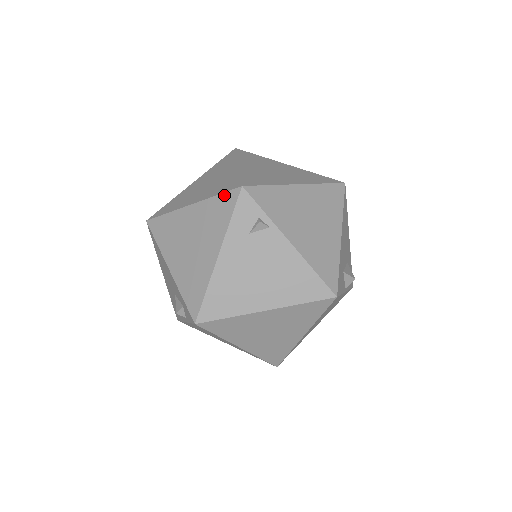
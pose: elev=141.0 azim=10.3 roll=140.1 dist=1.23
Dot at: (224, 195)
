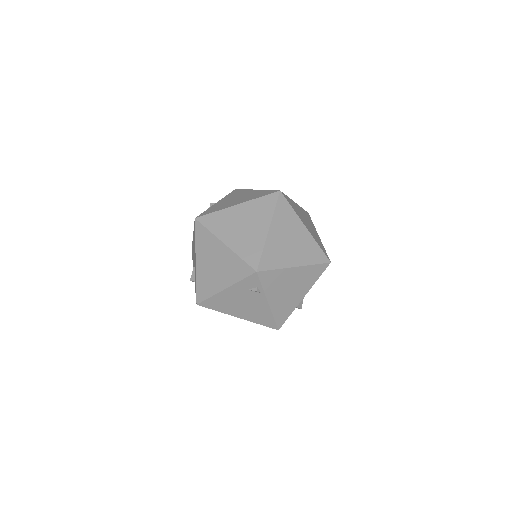
Dot at: (245, 264)
